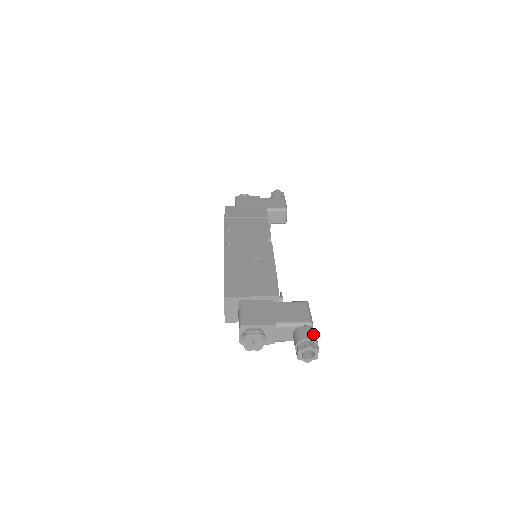
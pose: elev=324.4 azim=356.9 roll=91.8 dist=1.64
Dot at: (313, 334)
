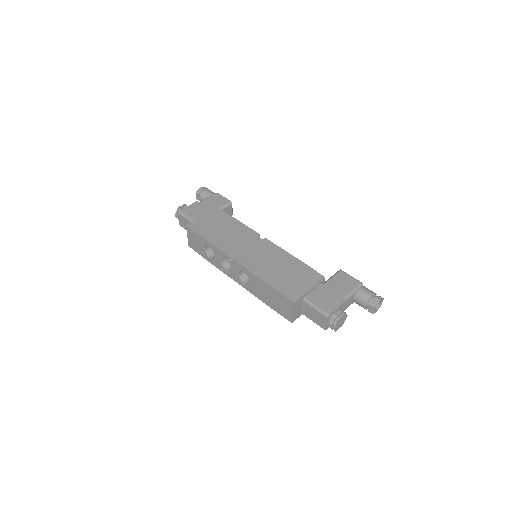
Dot at: (370, 290)
